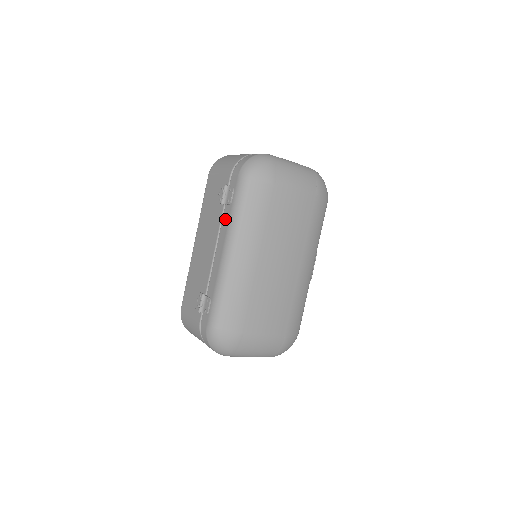
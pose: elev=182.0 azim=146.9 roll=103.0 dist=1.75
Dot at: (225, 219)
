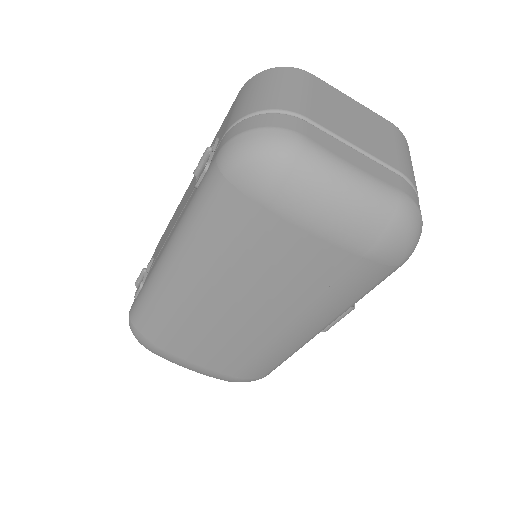
Dot at: (187, 203)
